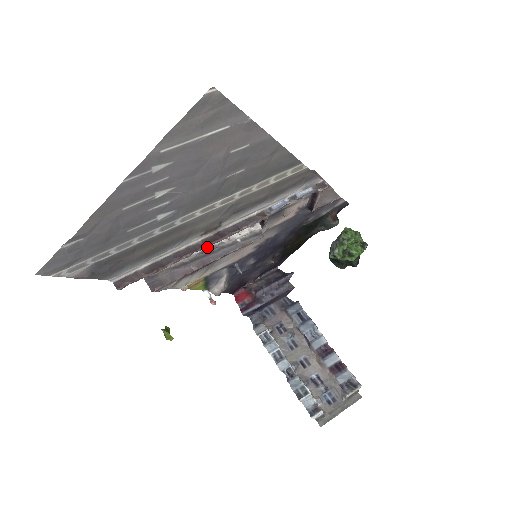
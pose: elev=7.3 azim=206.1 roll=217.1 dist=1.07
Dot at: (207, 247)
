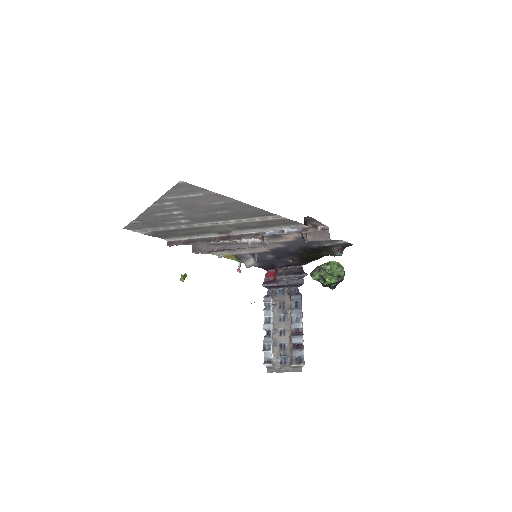
Dot at: occluded
